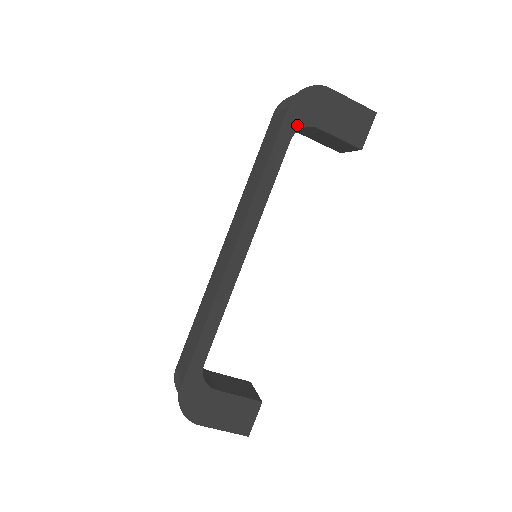
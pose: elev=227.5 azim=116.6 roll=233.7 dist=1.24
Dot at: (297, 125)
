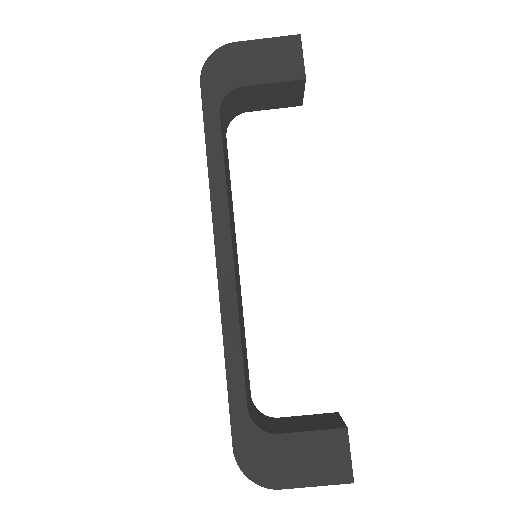
Dot at: (219, 96)
